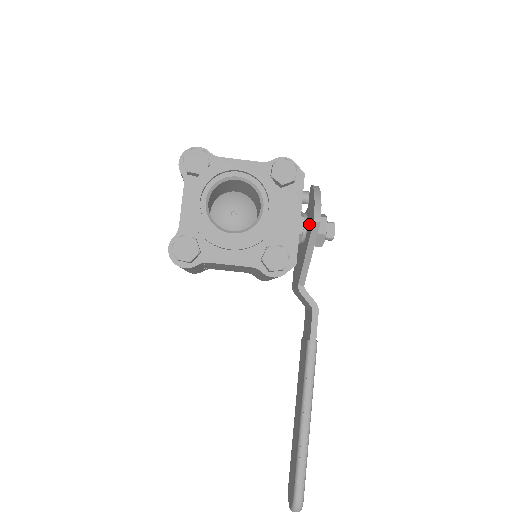
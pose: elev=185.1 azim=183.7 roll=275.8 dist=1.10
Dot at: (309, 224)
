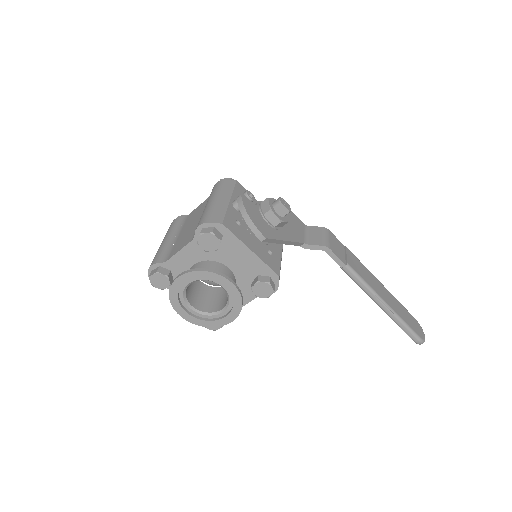
Dot at: occluded
